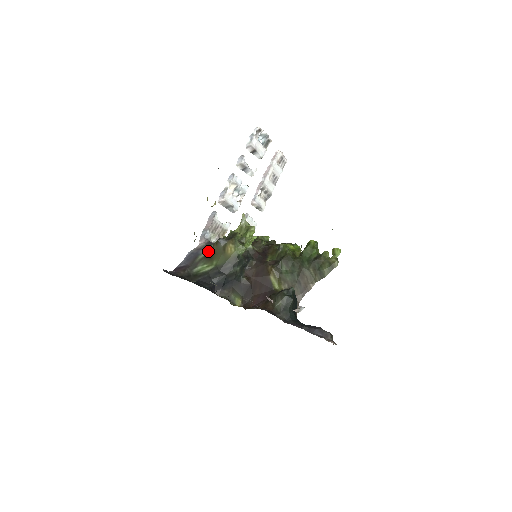
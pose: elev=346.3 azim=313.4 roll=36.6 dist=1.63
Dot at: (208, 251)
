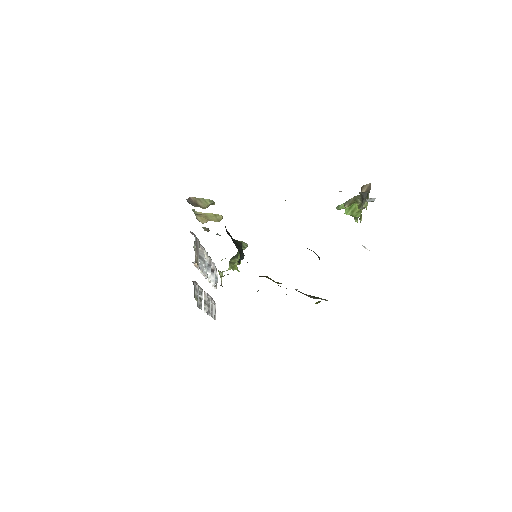
Dot at: occluded
